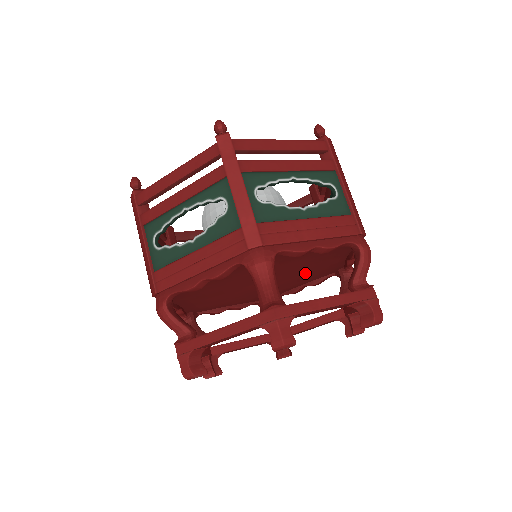
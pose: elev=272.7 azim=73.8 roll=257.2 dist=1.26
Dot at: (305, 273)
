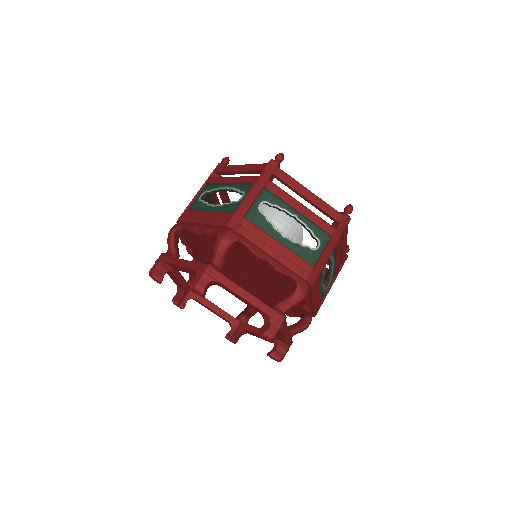
Dot at: (276, 292)
